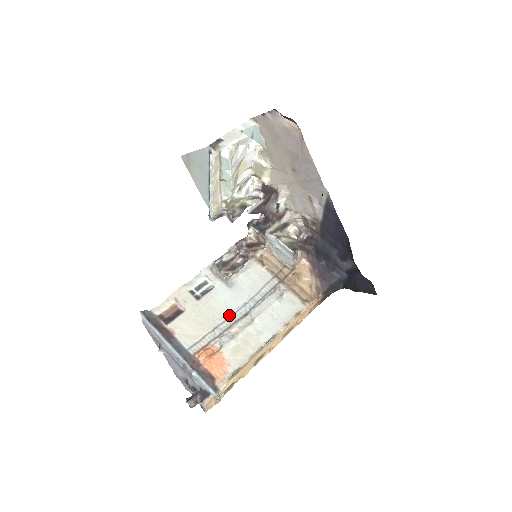
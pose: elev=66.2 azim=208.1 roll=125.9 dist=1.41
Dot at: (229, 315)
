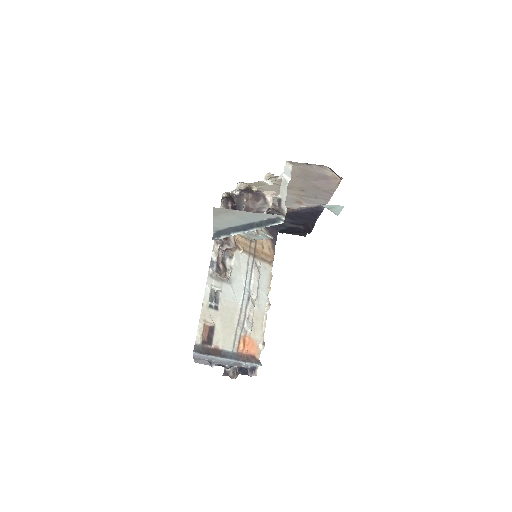
Dot at: (241, 307)
